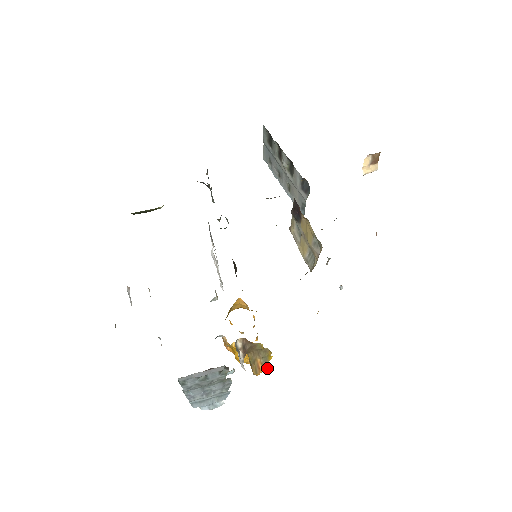
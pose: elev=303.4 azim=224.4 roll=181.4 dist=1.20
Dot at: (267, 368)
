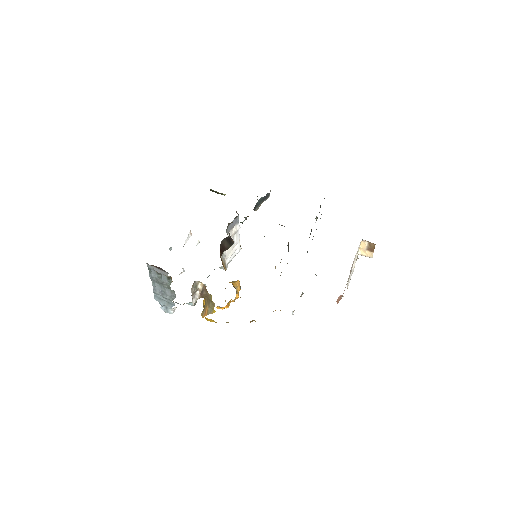
Dot at: (212, 320)
